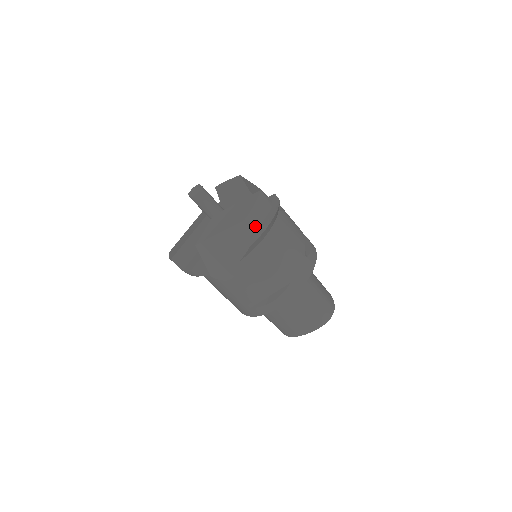
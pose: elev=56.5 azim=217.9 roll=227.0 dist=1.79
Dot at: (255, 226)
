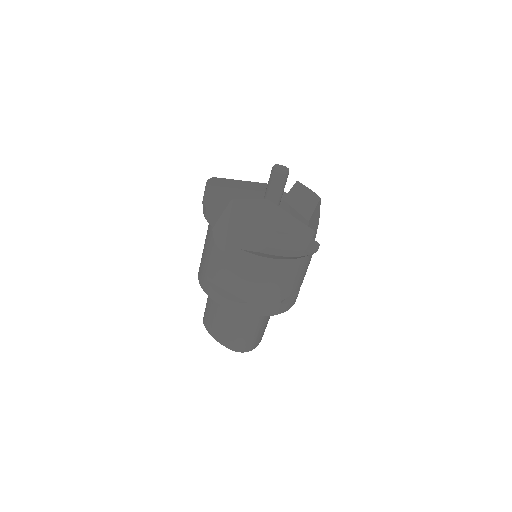
Dot at: (279, 246)
